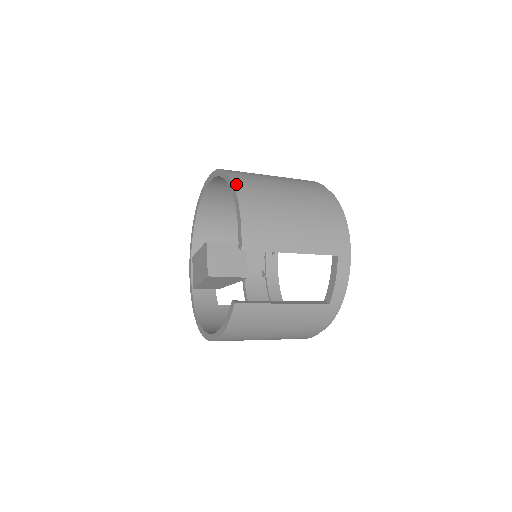
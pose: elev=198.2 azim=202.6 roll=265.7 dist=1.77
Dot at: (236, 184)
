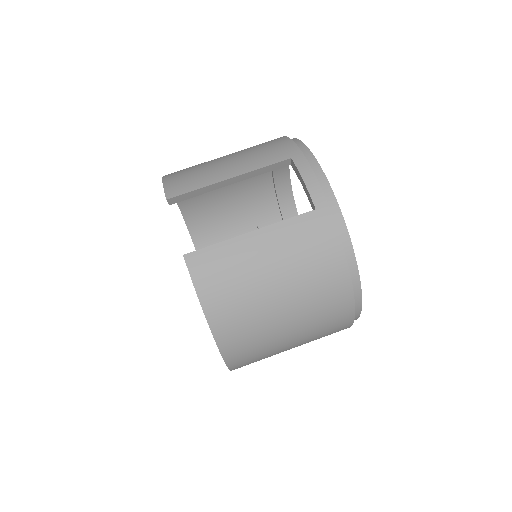
Dot at: occluded
